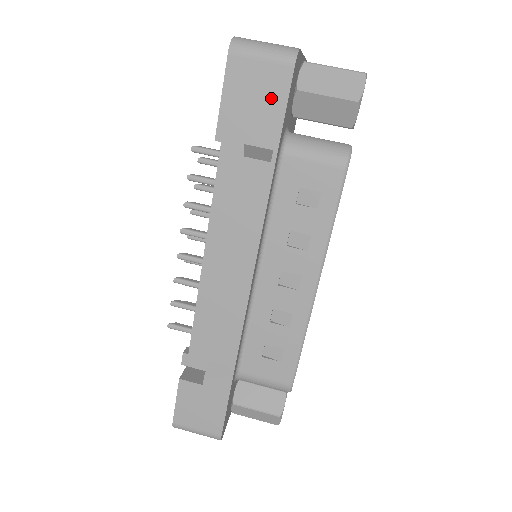
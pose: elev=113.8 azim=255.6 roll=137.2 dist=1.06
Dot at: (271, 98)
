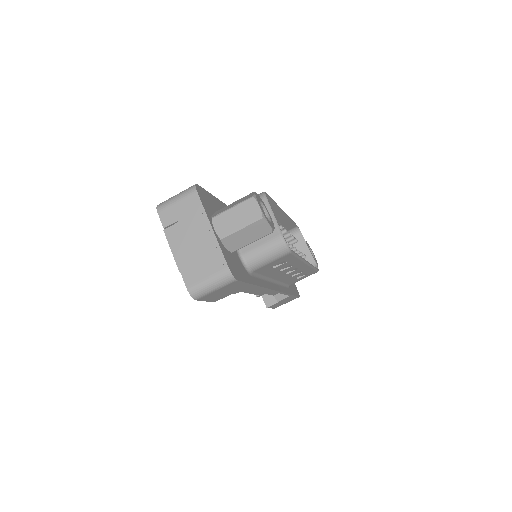
Dot at: (235, 287)
